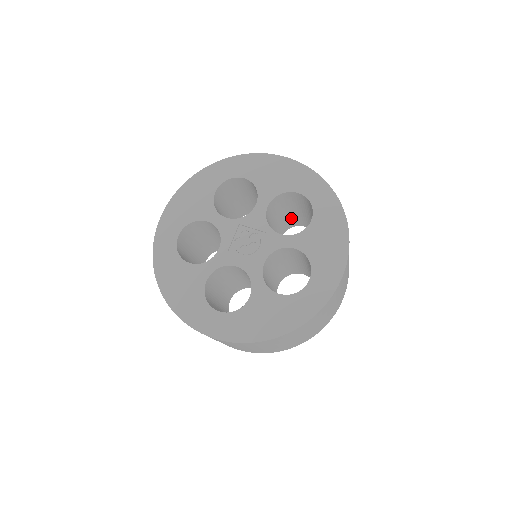
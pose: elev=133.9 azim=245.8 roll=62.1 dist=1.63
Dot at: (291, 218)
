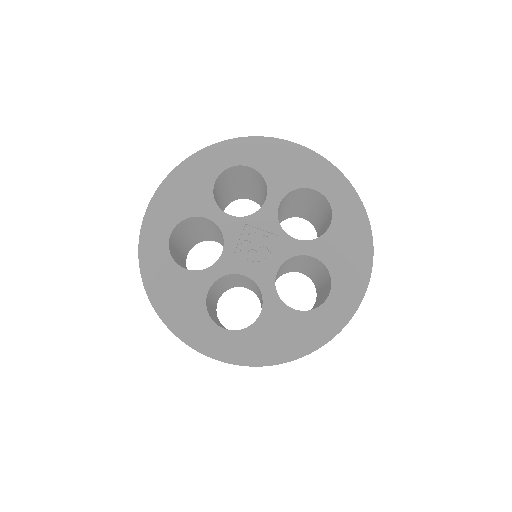
Dot at: (292, 210)
